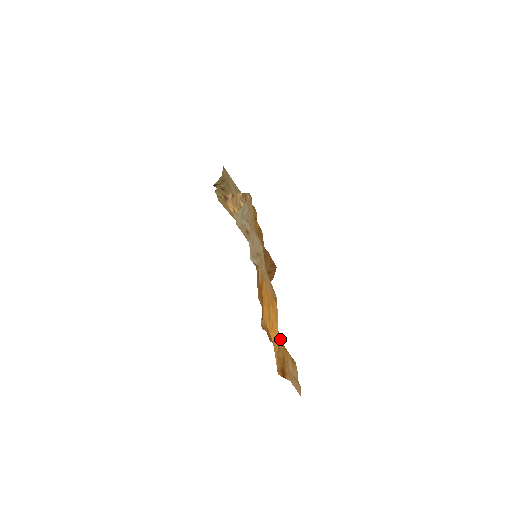
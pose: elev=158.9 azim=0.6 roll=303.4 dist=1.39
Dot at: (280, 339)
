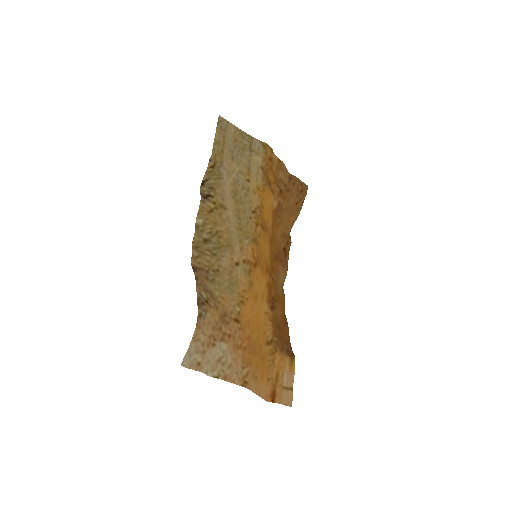
Dot at: (280, 343)
